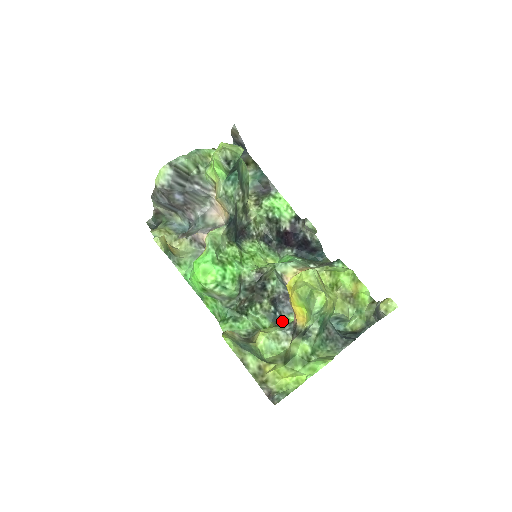
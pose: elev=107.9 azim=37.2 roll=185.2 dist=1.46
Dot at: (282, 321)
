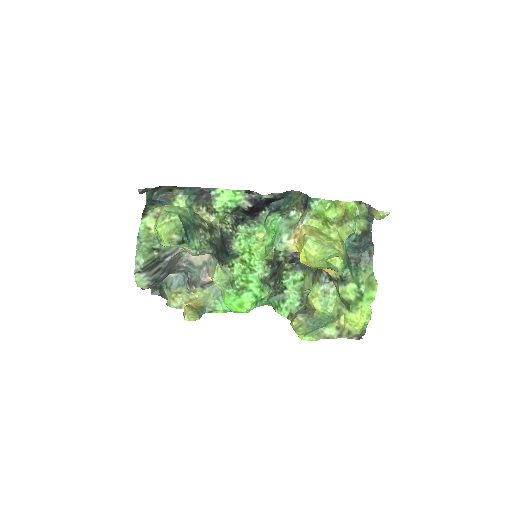
Dot at: occluded
